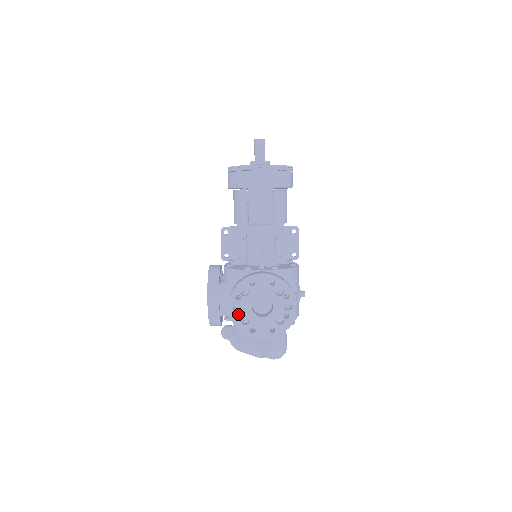
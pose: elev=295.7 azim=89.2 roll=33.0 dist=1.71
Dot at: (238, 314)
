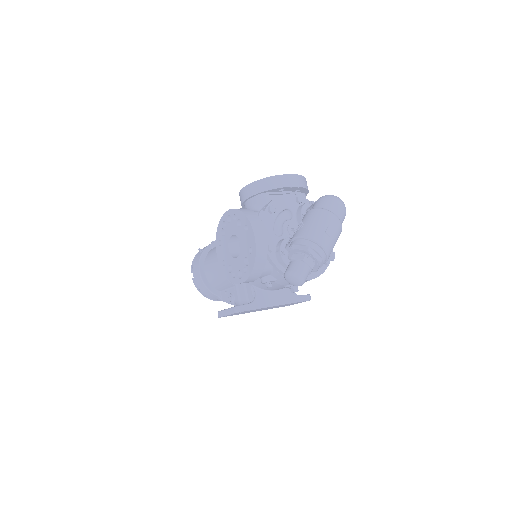
Dot at: (261, 199)
